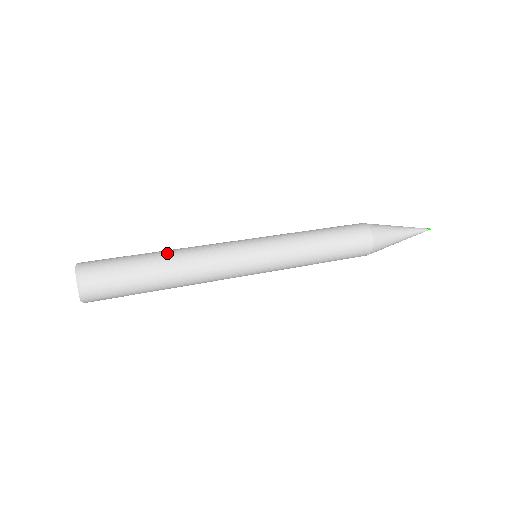
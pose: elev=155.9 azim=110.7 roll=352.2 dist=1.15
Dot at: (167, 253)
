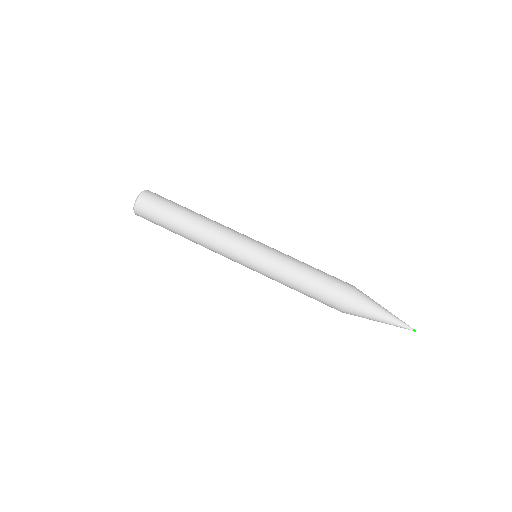
Dot at: (198, 215)
